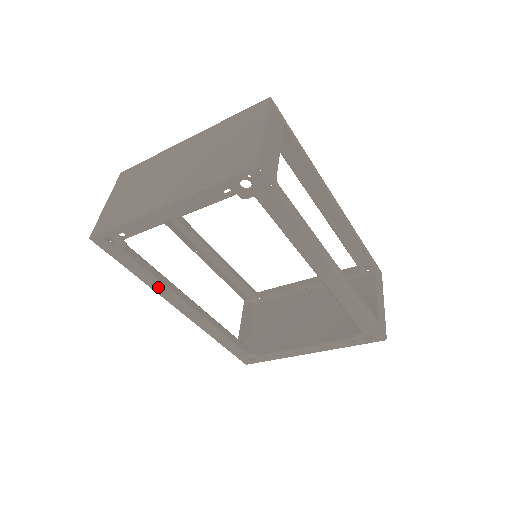
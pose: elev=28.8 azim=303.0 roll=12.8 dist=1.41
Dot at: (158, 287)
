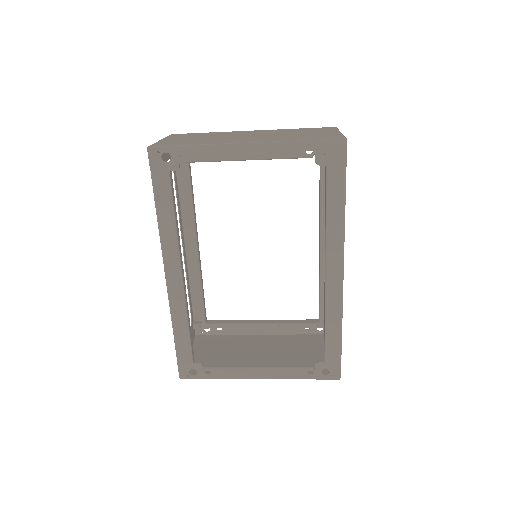
Dot at: (168, 233)
